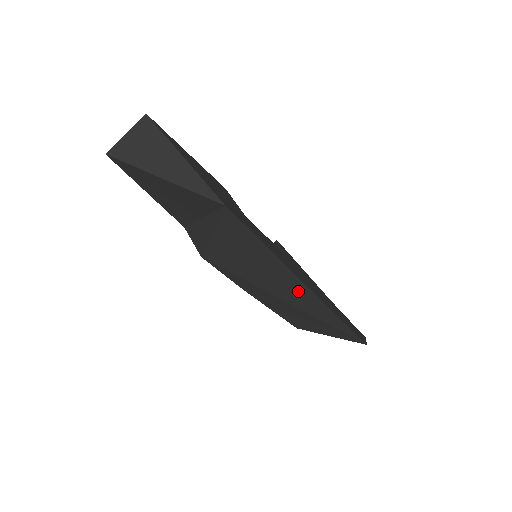
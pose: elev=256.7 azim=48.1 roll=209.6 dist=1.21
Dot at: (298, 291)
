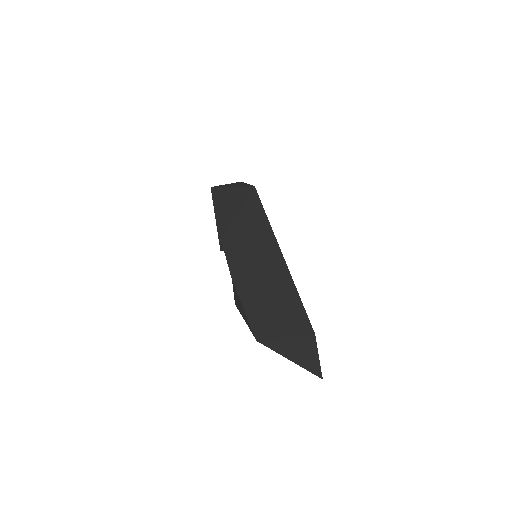
Dot at: (273, 259)
